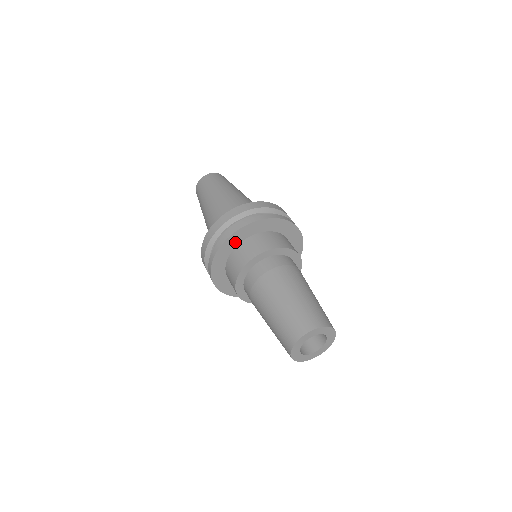
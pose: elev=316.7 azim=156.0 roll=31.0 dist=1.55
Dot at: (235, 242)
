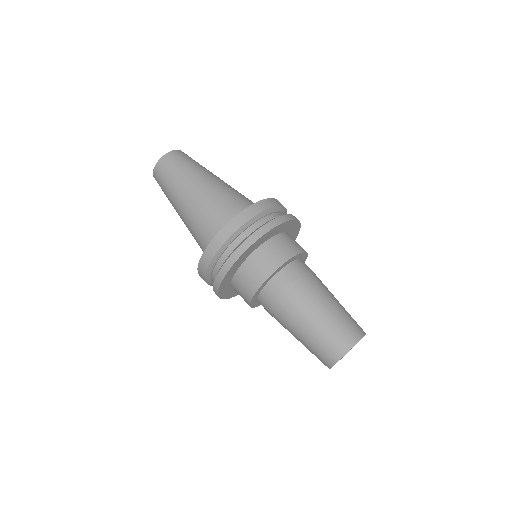
Dot at: (227, 287)
